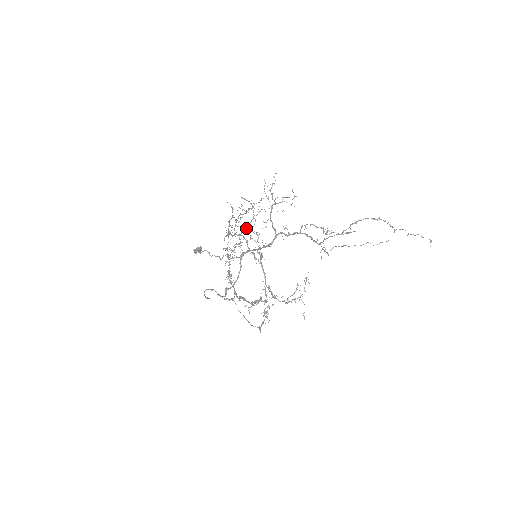
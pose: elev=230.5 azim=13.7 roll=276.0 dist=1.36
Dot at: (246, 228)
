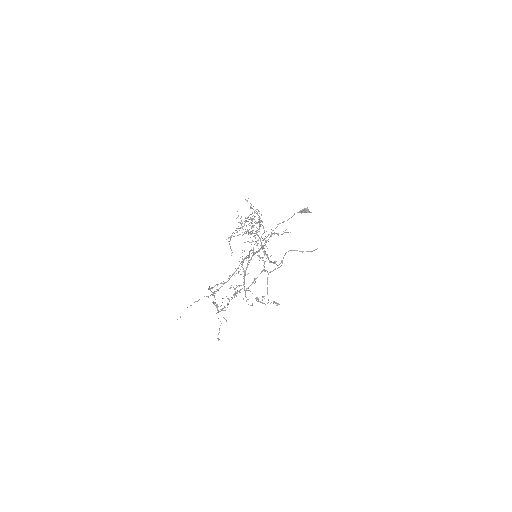
Dot at: occluded
